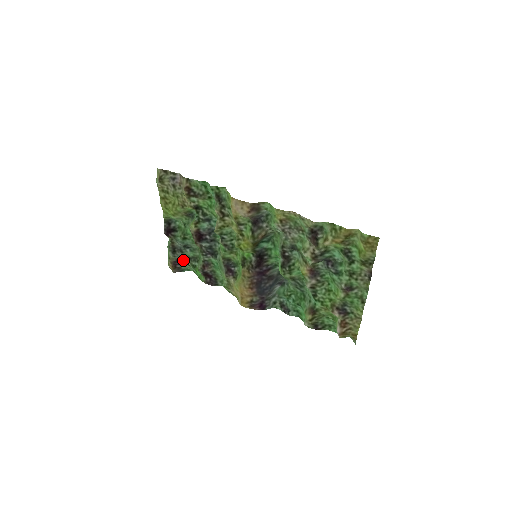
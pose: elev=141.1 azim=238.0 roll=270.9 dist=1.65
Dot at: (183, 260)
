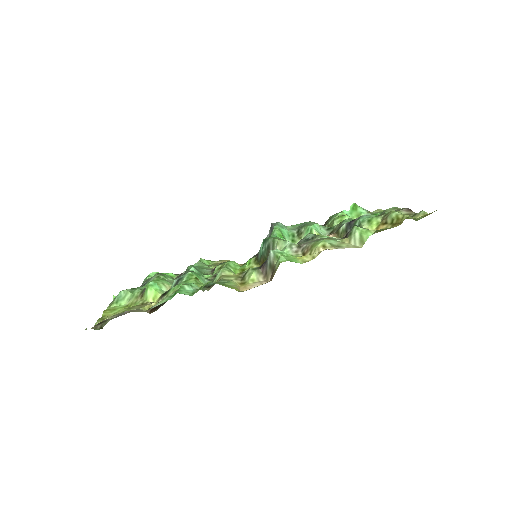
Dot at: (141, 285)
